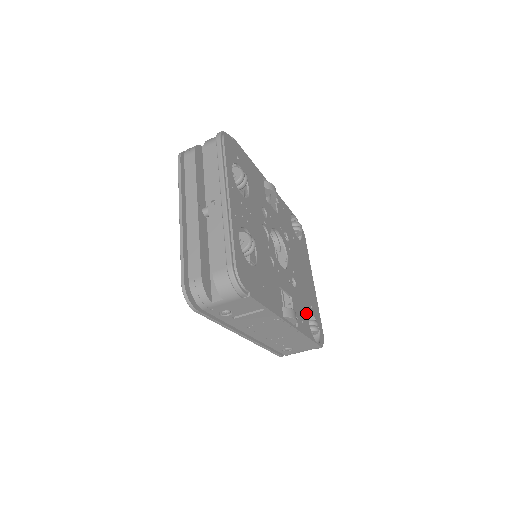
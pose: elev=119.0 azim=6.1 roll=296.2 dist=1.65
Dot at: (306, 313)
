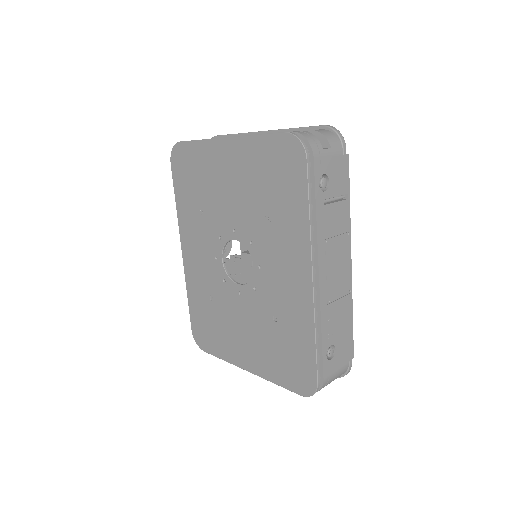
Dot at: occluded
